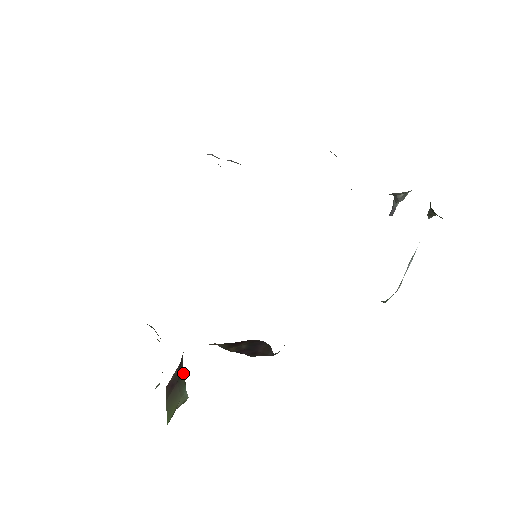
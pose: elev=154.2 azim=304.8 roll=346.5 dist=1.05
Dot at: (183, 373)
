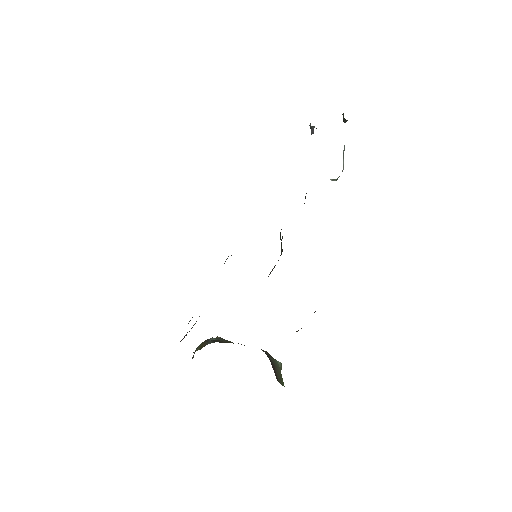
Dot at: (269, 356)
